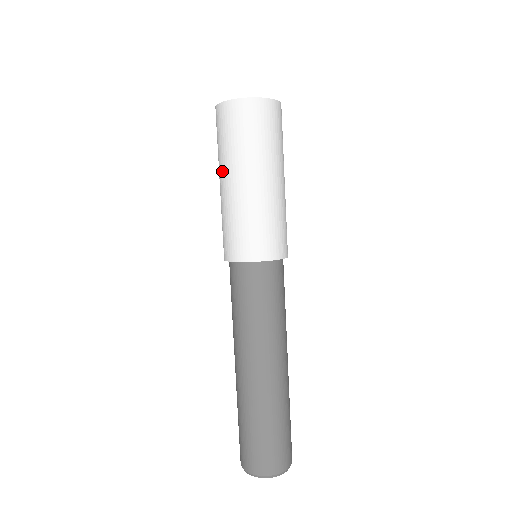
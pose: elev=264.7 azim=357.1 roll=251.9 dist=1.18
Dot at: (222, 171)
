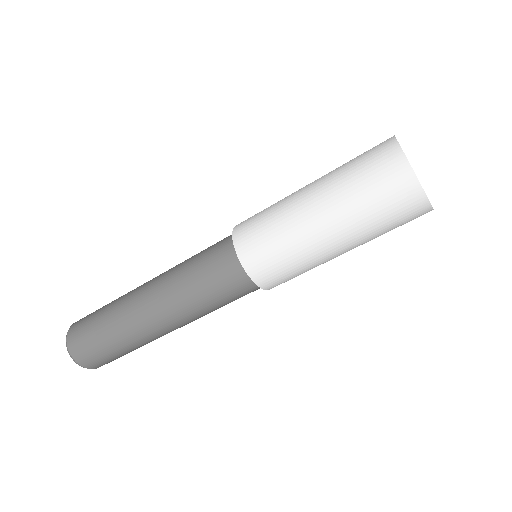
Dot at: (346, 233)
